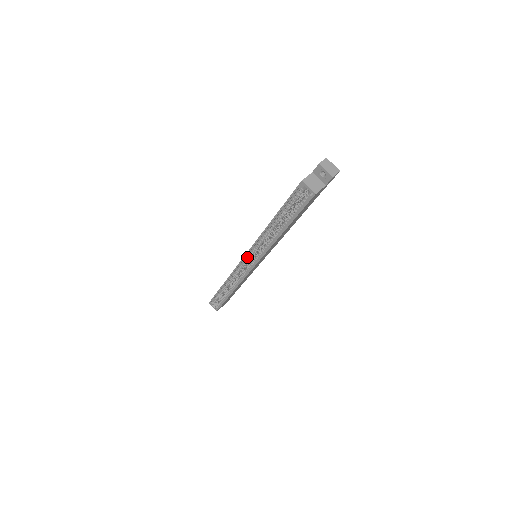
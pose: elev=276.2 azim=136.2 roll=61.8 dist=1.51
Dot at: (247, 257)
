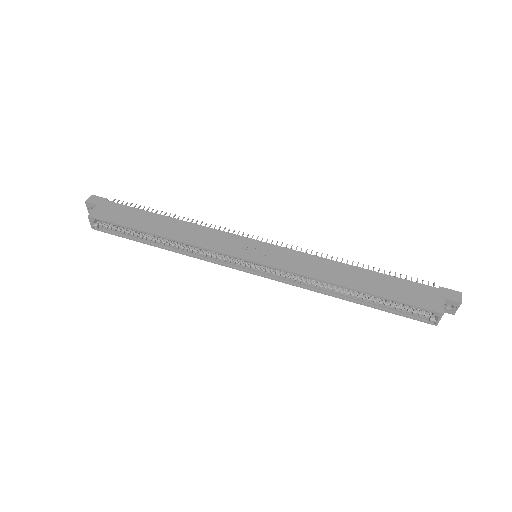
Dot at: (255, 262)
